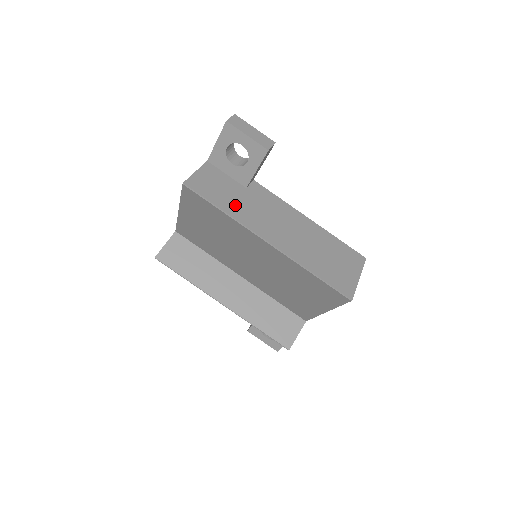
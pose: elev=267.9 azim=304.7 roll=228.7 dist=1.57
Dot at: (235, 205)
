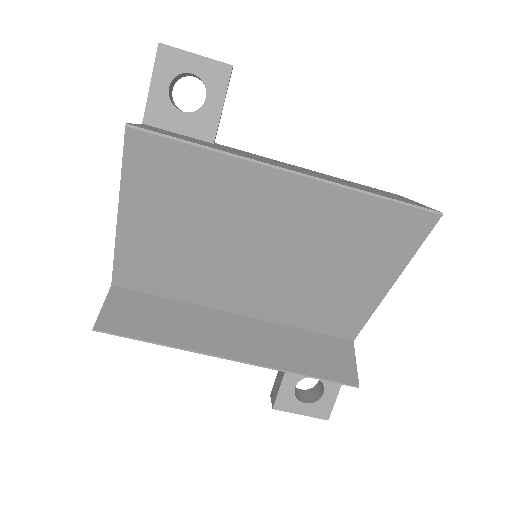
Dot at: (216, 147)
